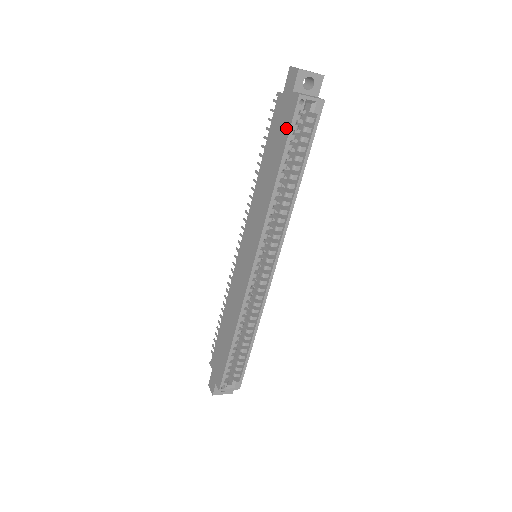
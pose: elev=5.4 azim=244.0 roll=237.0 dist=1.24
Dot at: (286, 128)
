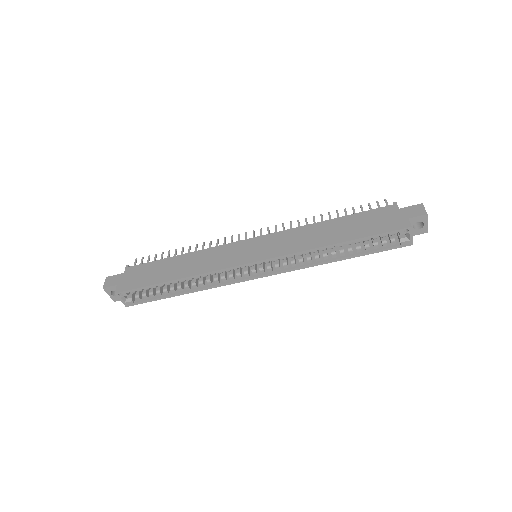
Dot at: (380, 229)
